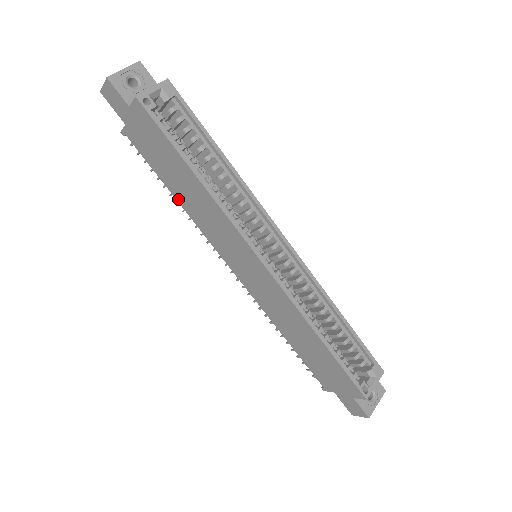
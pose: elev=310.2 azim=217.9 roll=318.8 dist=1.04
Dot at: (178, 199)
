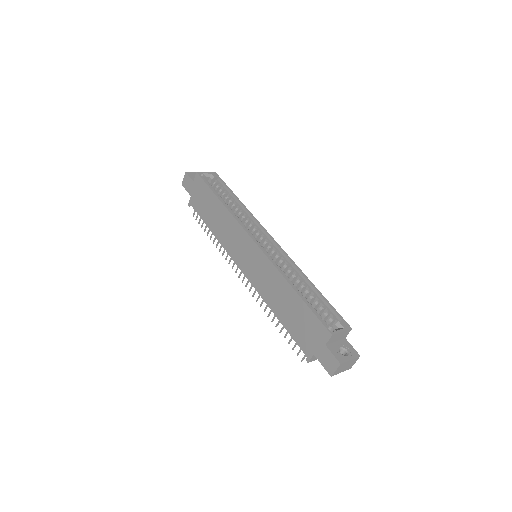
Dot at: (212, 231)
